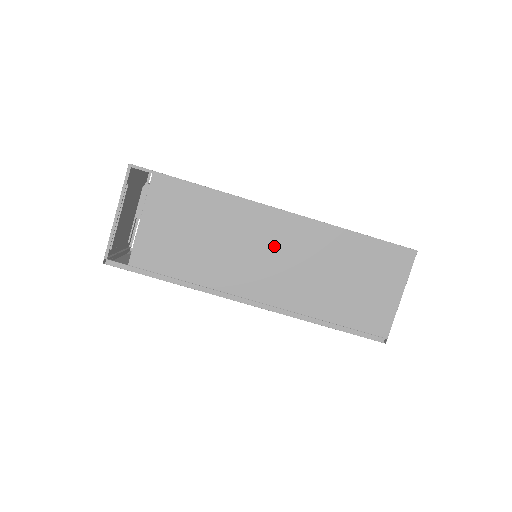
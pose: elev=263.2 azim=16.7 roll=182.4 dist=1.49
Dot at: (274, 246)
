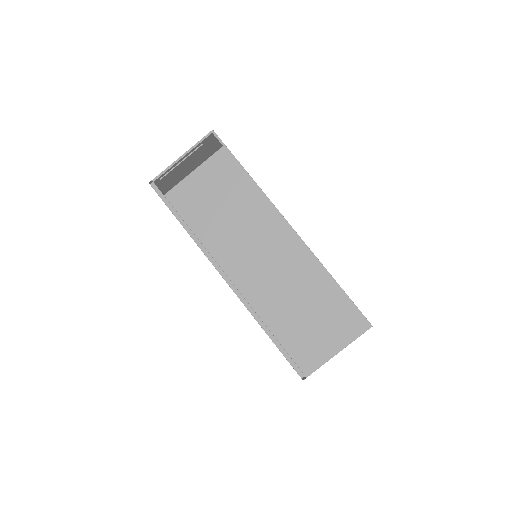
Dot at: (270, 250)
